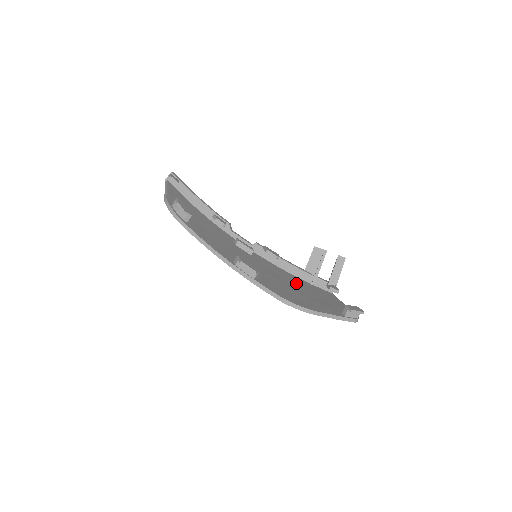
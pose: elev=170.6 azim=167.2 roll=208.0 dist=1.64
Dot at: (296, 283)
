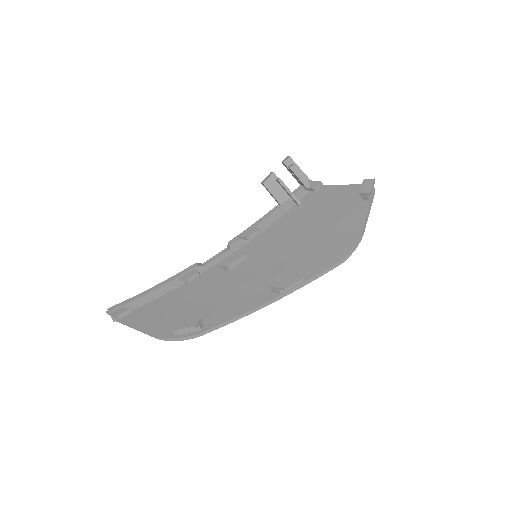
Dot at: (298, 225)
